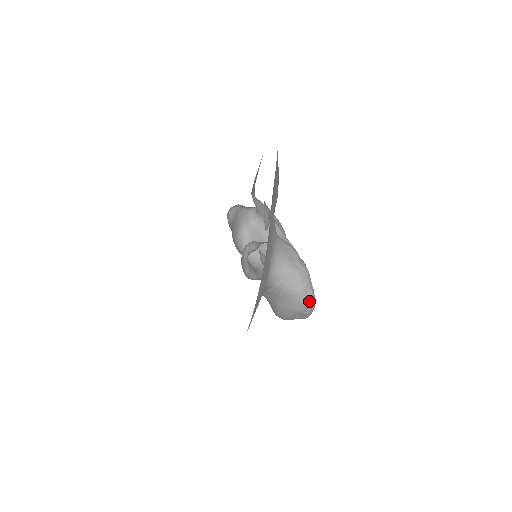
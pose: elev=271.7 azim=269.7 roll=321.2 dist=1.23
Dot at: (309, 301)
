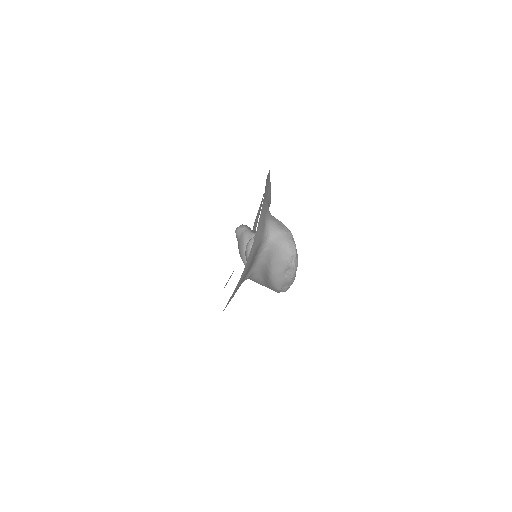
Dot at: (293, 251)
